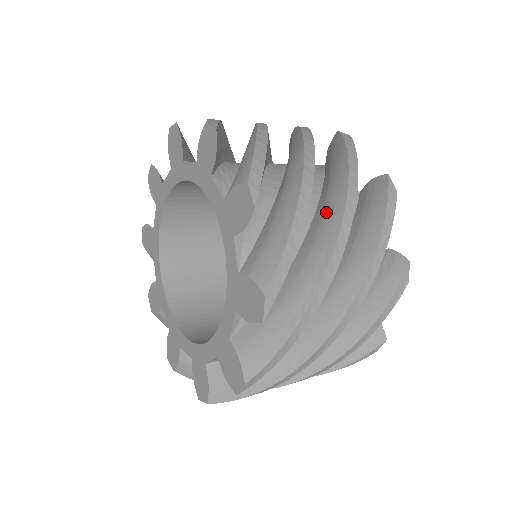
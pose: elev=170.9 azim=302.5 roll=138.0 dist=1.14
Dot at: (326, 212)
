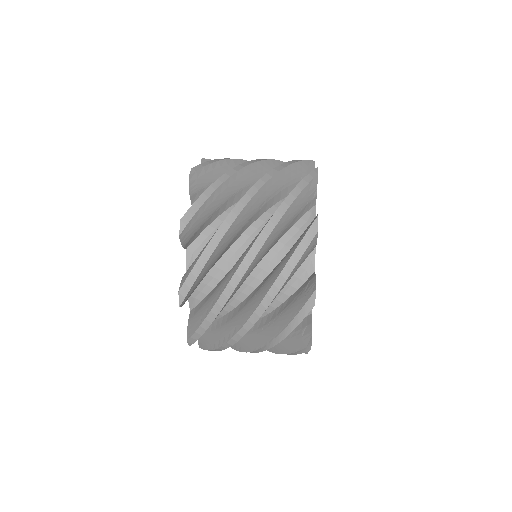
Dot at: occluded
